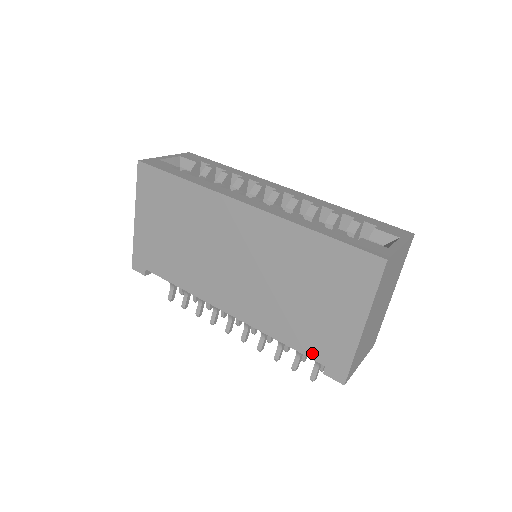
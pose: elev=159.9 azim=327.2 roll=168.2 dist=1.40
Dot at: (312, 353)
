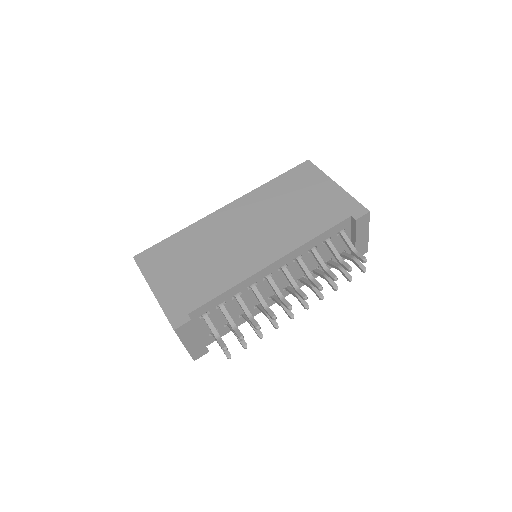
Dot at: (338, 219)
